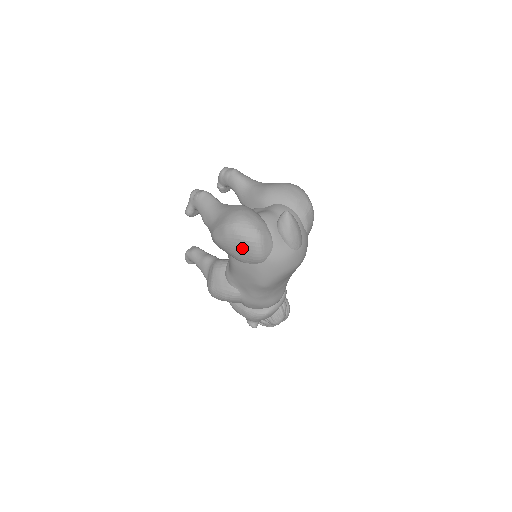
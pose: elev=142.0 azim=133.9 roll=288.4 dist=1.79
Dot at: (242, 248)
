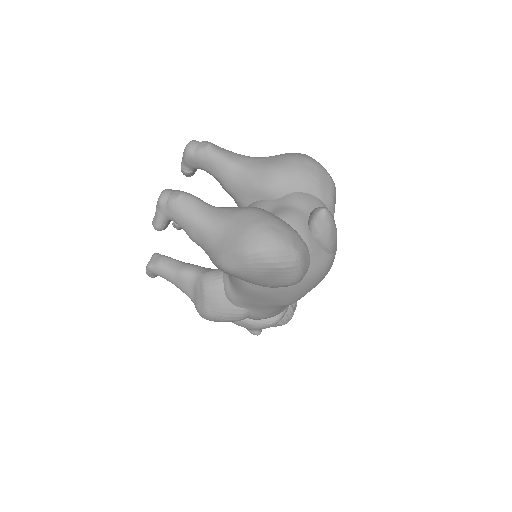
Dot at: (273, 276)
